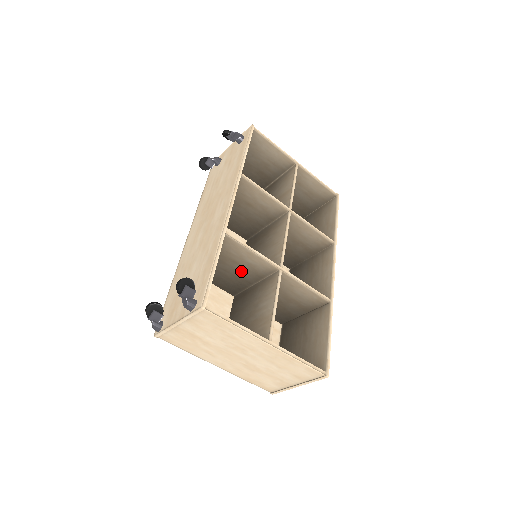
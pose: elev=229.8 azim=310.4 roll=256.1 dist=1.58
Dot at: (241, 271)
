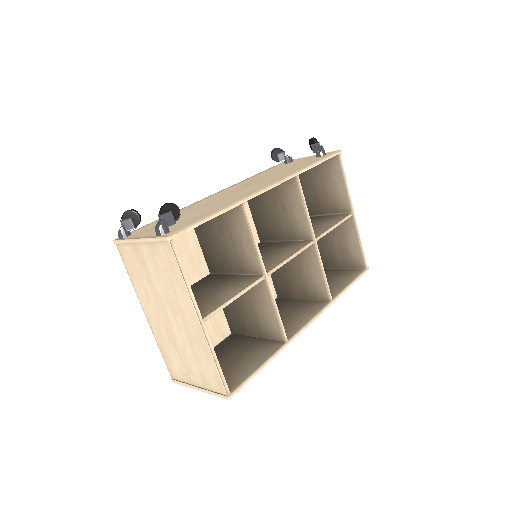
Dot at: (232, 252)
